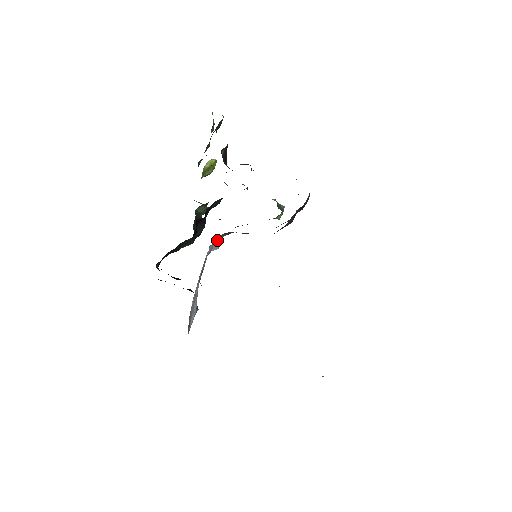
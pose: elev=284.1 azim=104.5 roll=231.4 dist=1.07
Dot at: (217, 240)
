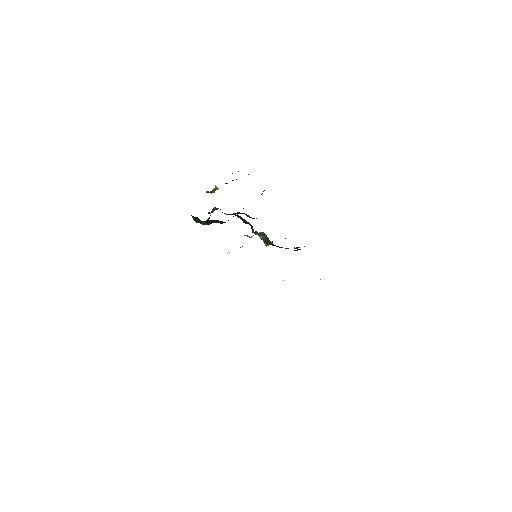
Dot at: (257, 233)
